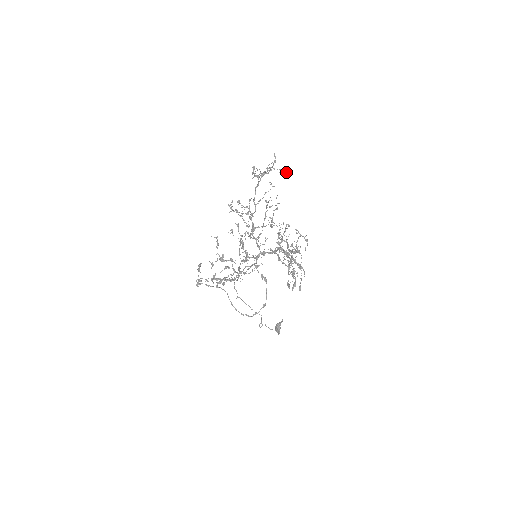
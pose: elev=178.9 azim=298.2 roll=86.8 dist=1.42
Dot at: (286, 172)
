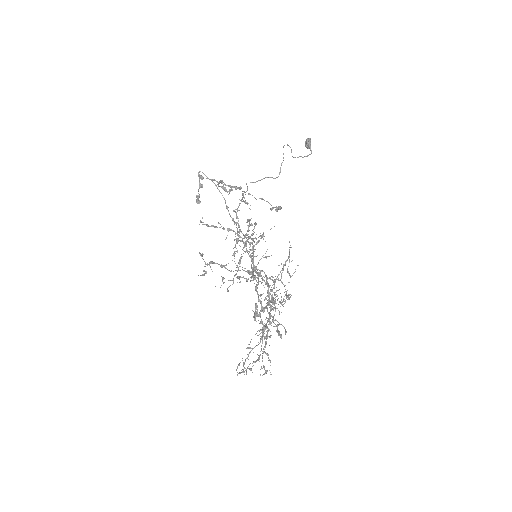
Dot at: occluded
